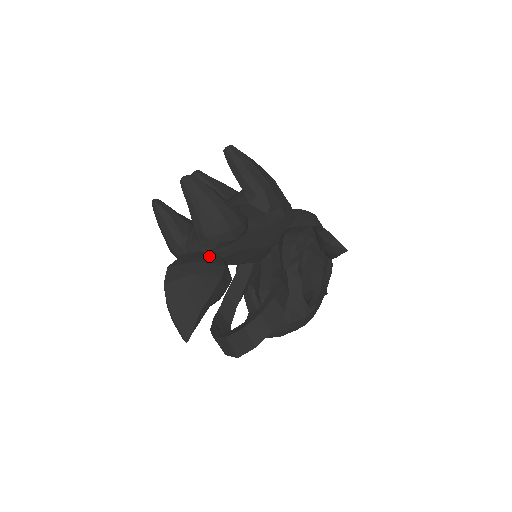
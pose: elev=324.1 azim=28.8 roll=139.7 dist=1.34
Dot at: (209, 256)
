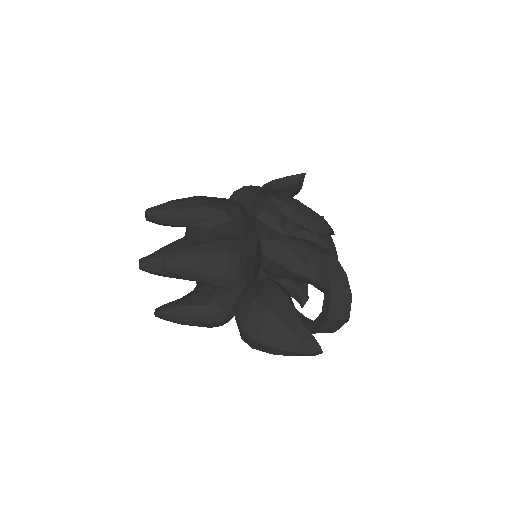
Dot at: (250, 288)
